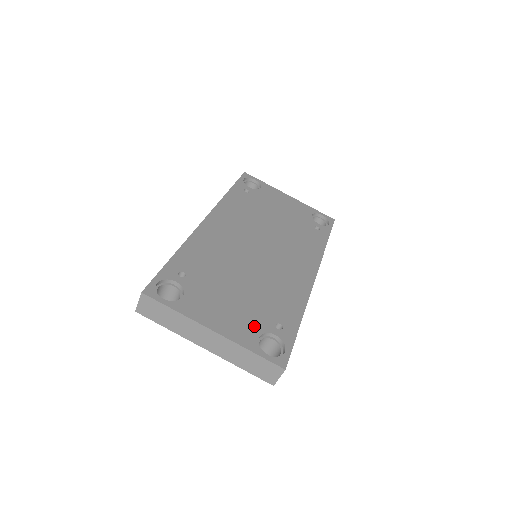
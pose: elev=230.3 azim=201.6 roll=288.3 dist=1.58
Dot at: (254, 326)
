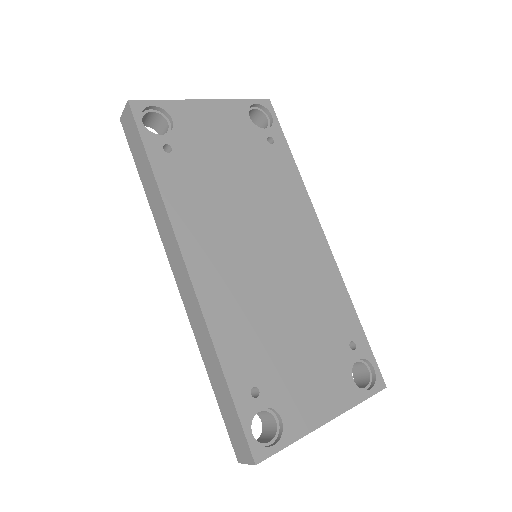
Dot at: (342, 372)
